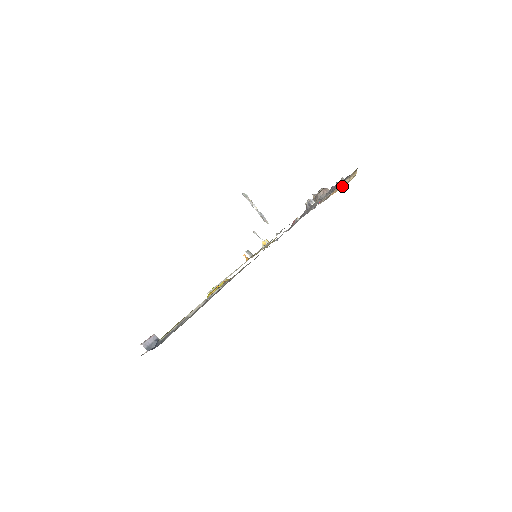
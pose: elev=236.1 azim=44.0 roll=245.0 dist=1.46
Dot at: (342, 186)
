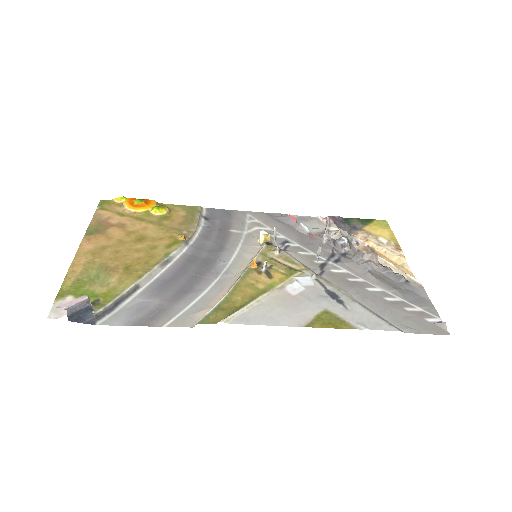
Dot at: (375, 246)
